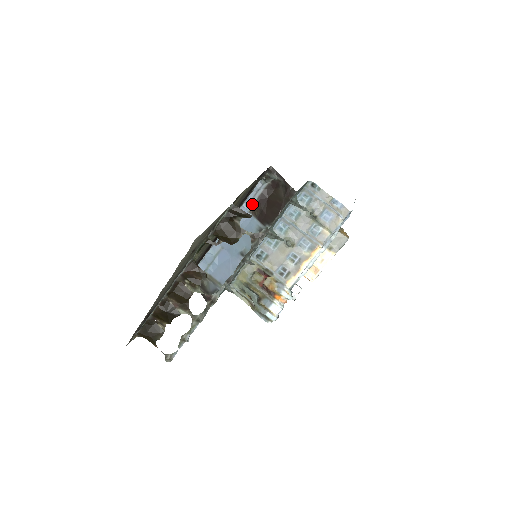
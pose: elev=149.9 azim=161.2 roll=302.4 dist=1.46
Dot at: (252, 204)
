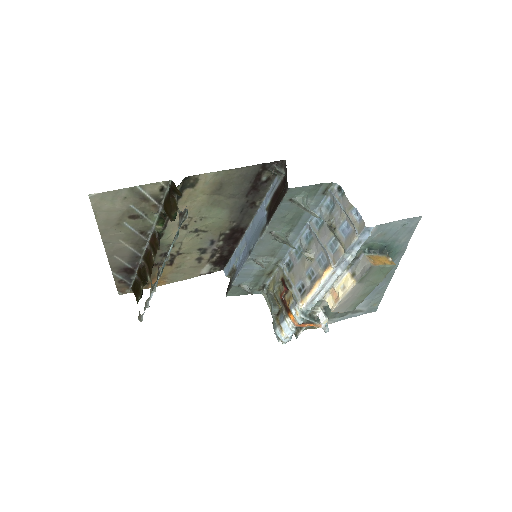
Dot at: (269, 201)
